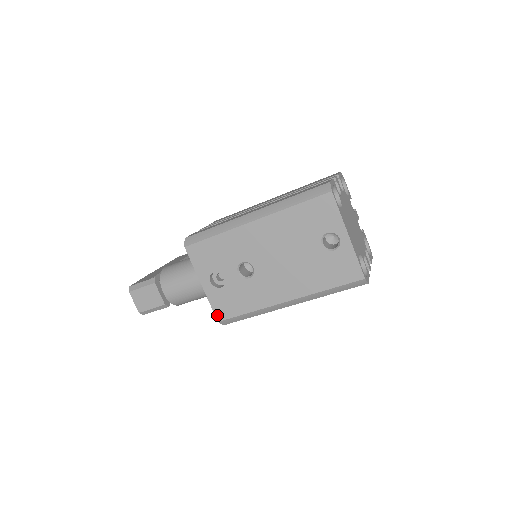
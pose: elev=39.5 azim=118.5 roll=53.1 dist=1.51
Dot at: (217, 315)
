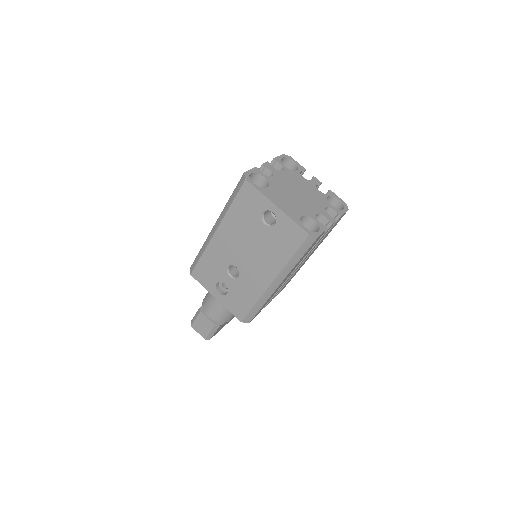
Dot at: (237, 317)
